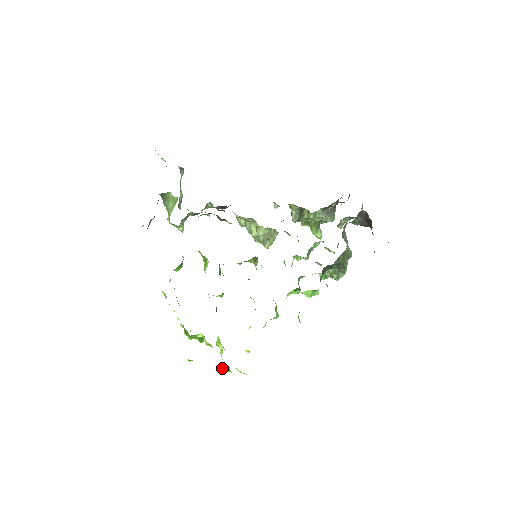
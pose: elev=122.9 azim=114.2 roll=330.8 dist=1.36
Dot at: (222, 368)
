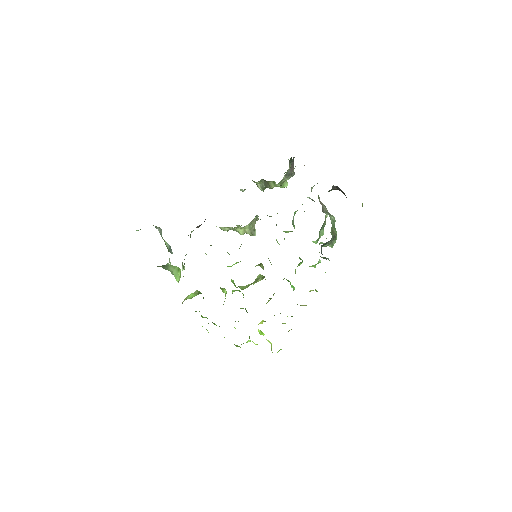
Dot at: occluded
